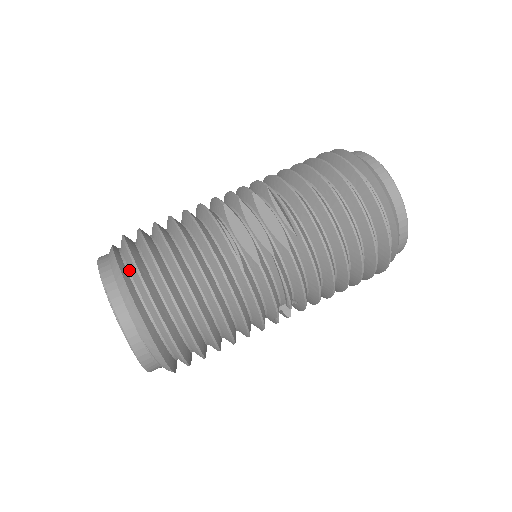
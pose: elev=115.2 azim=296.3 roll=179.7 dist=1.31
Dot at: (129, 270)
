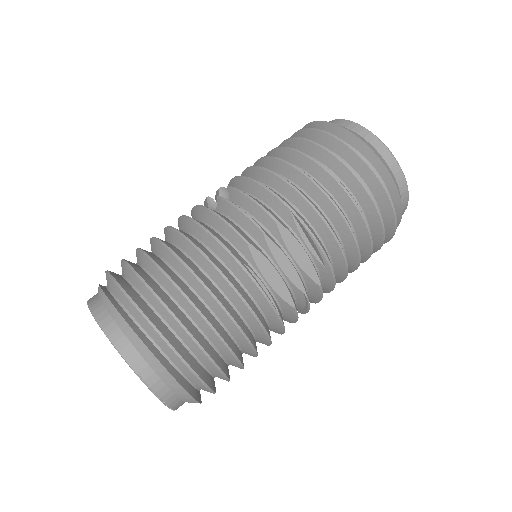
Dot at: (160, 348)
